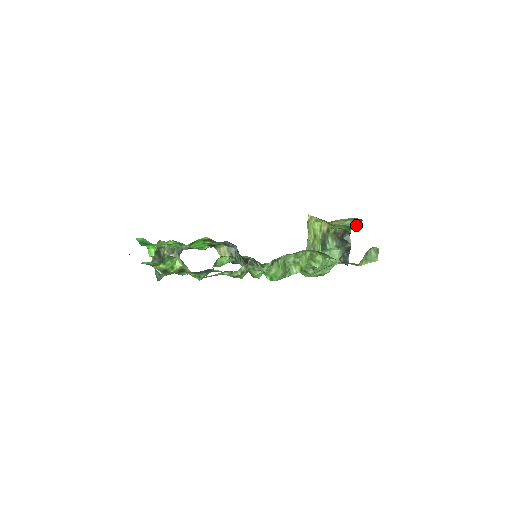
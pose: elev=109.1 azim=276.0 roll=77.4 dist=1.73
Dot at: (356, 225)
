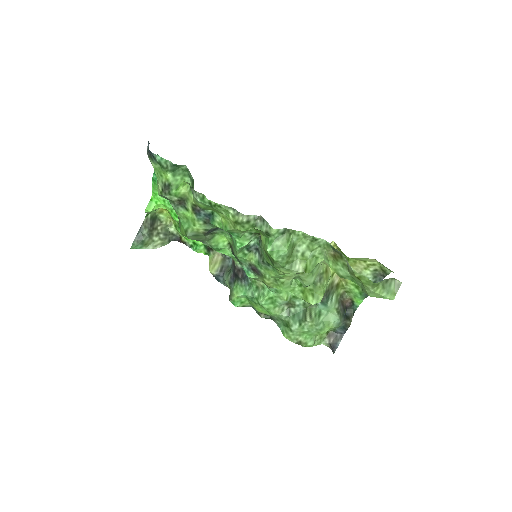
Dot at: occluded
